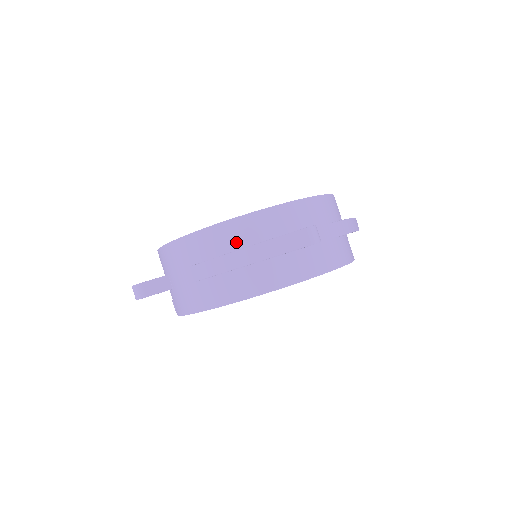
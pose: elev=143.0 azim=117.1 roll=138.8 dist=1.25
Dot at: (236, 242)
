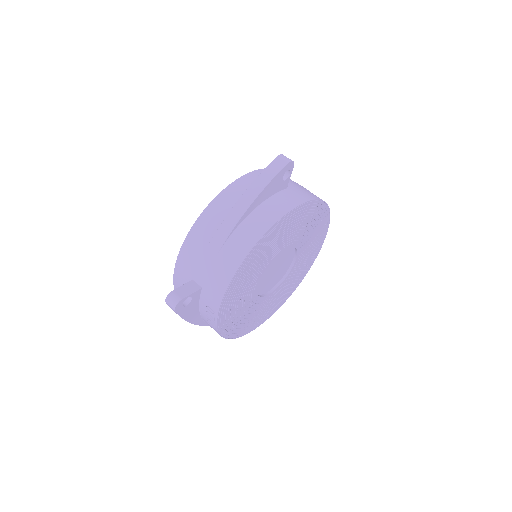
Dot at: (234, 202)
